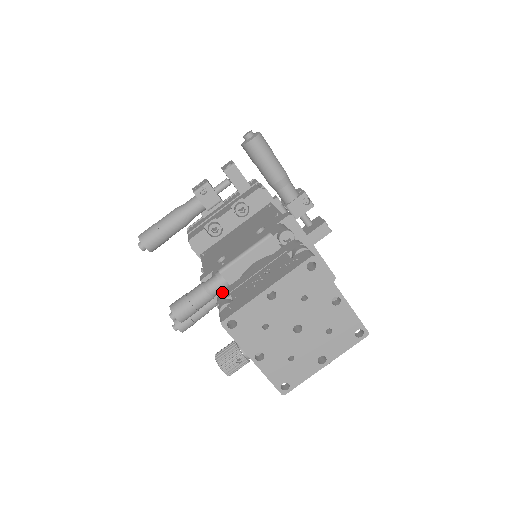
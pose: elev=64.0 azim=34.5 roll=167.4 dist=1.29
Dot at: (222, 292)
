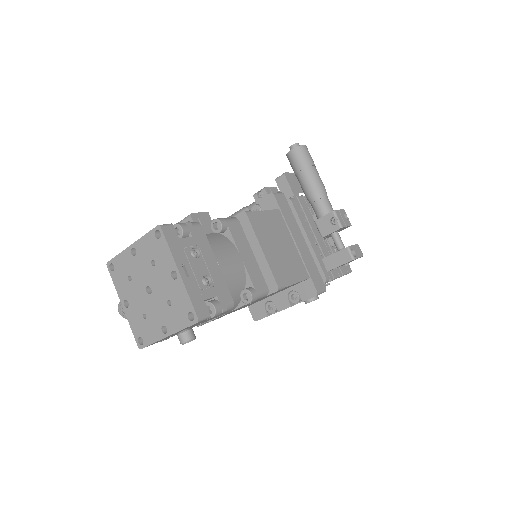
Dot at: occluded
